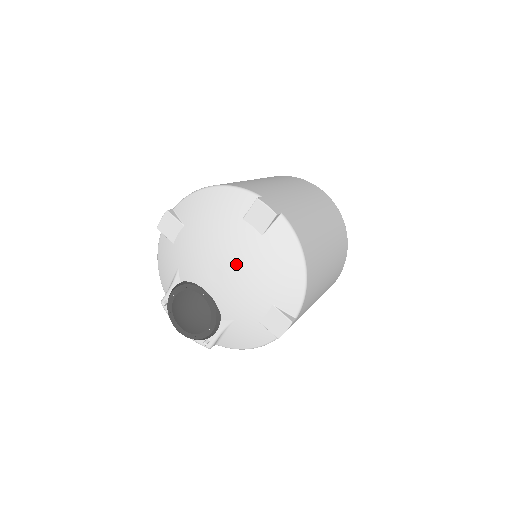
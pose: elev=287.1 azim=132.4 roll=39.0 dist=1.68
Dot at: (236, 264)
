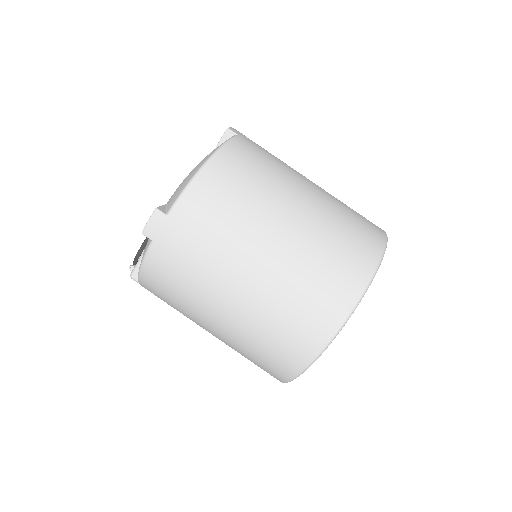
Dot at: occluded
